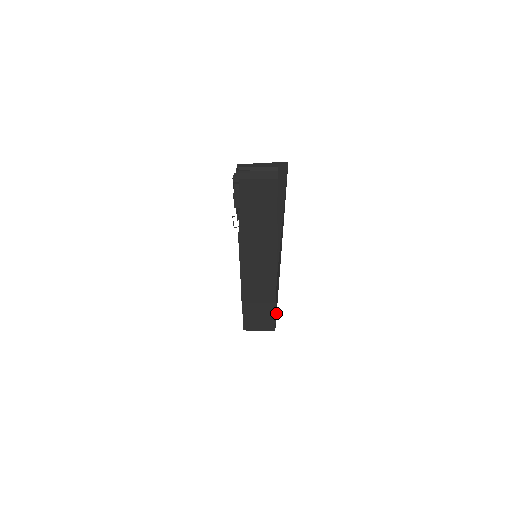
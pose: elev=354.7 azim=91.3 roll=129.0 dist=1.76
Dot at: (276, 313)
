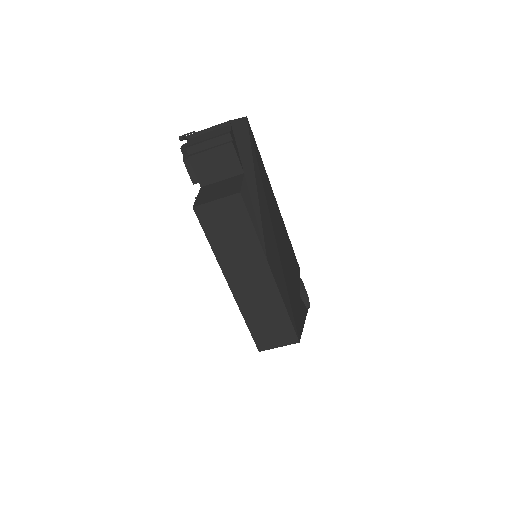
Dot at: (292, 317)
